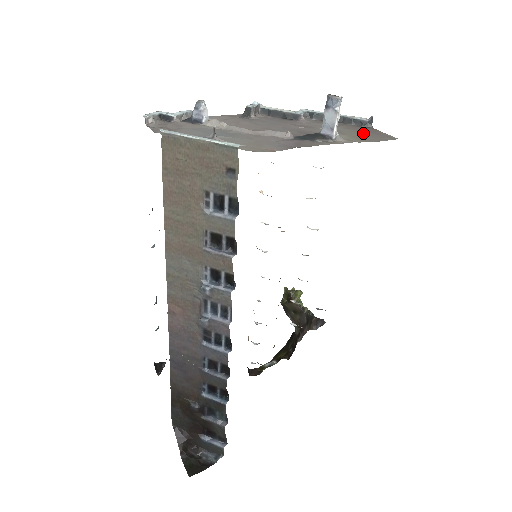
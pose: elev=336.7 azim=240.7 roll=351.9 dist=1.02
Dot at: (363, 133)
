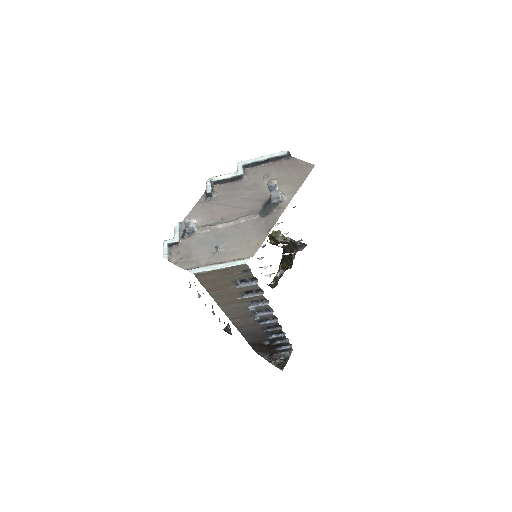
Dot at: (291, 172)
